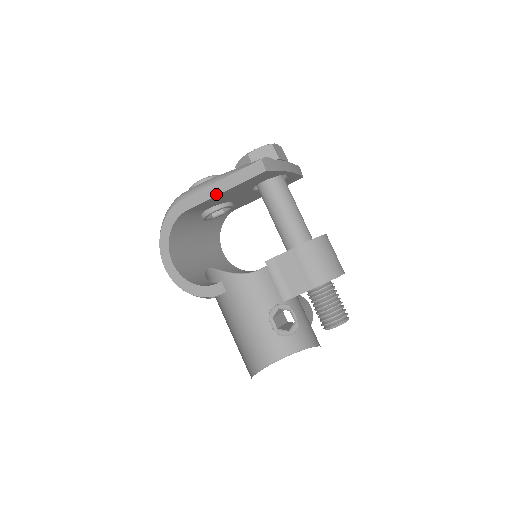
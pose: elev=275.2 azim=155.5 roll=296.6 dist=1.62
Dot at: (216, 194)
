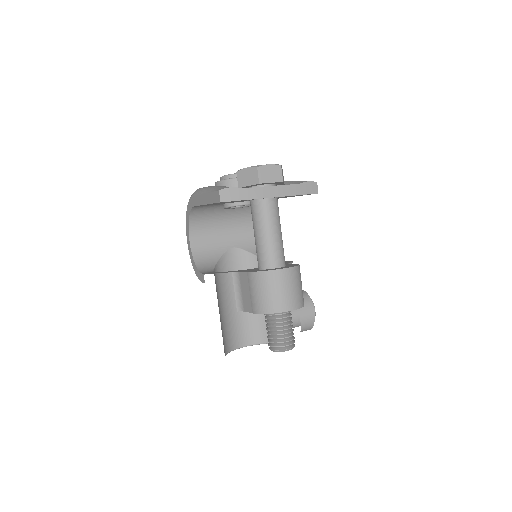
Dot at: (203, 204)
